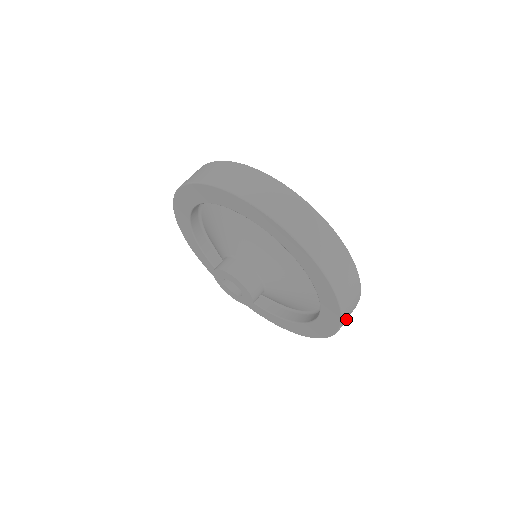
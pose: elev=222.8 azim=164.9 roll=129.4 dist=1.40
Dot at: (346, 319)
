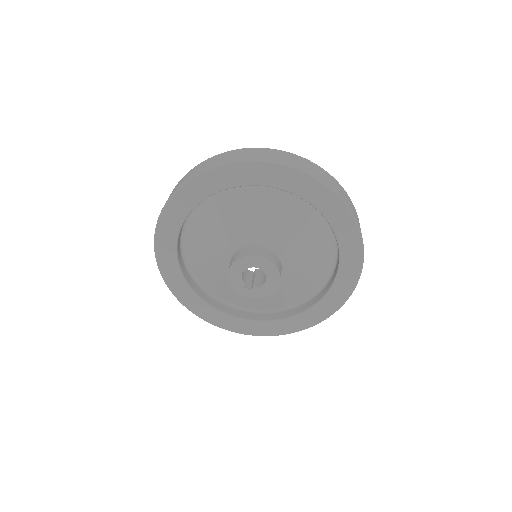
Dot at: (340, 193)
